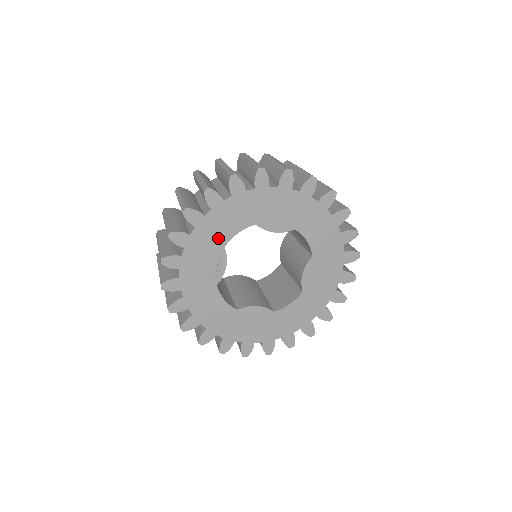
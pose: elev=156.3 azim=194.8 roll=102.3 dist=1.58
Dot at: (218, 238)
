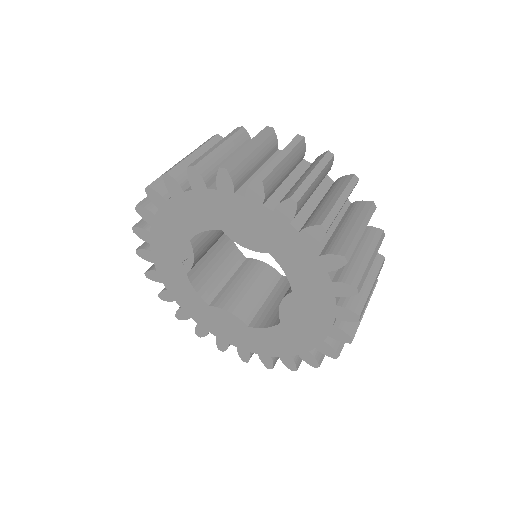
Dot at: (182, 229)
